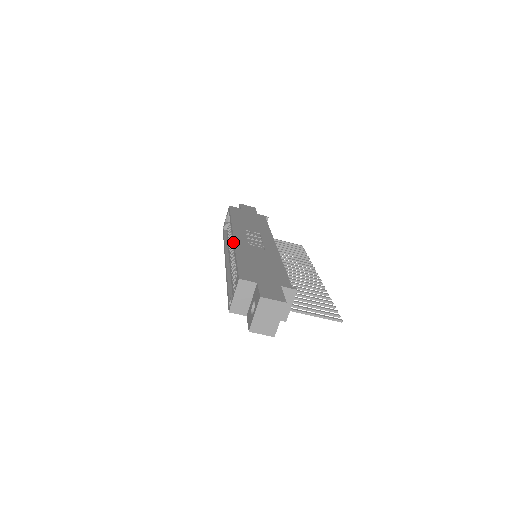
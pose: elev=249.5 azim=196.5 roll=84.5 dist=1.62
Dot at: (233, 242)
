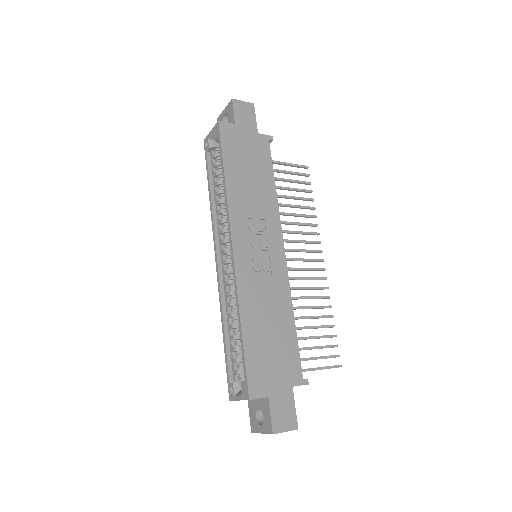
Dot at: (234, 275)
